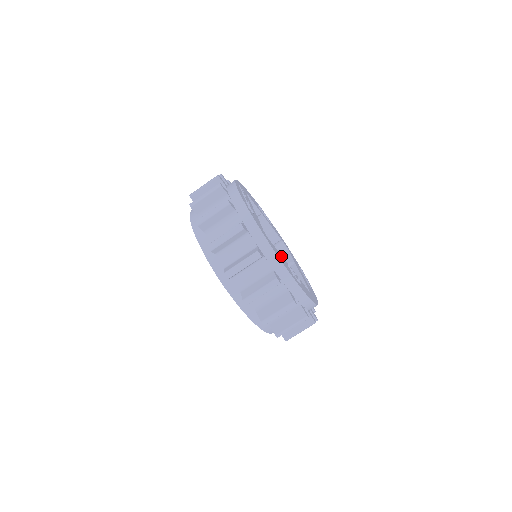
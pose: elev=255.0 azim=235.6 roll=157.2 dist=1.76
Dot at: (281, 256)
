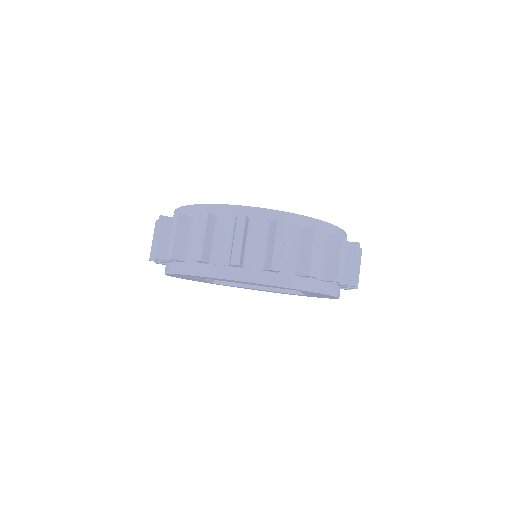
Dot at: occluded
